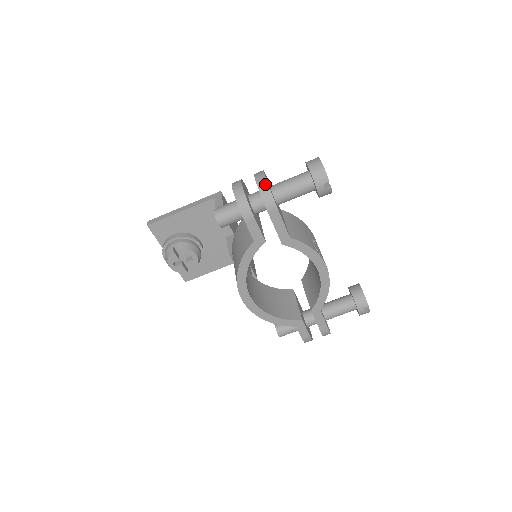
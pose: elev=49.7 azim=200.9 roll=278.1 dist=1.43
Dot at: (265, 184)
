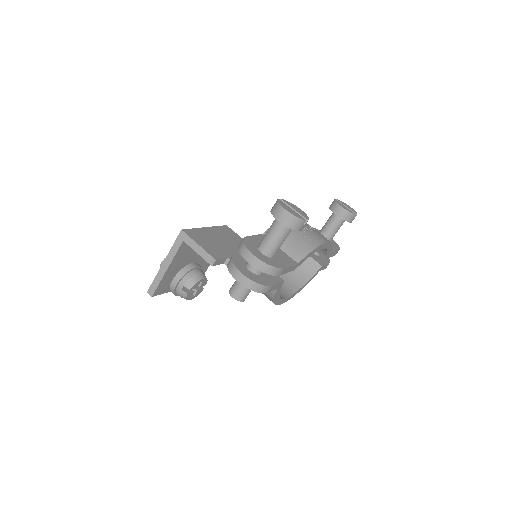
Dot at: (263, 265)
